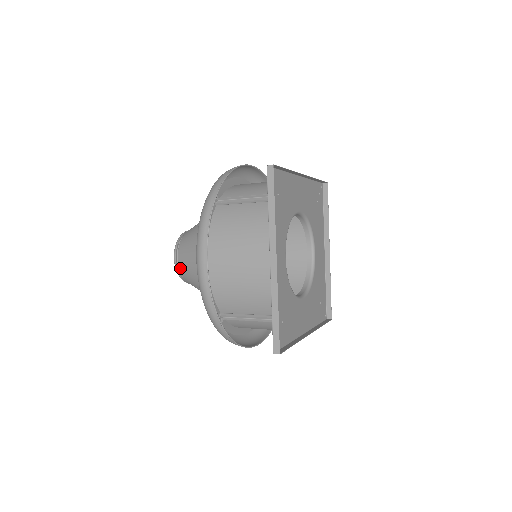
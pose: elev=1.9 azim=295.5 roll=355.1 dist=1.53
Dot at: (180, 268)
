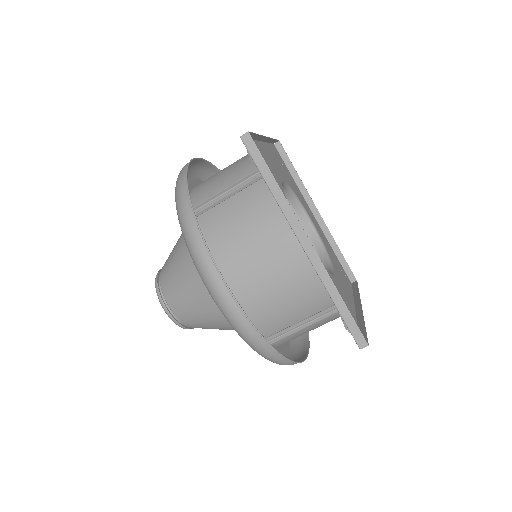
Dot at: (162, 269)
